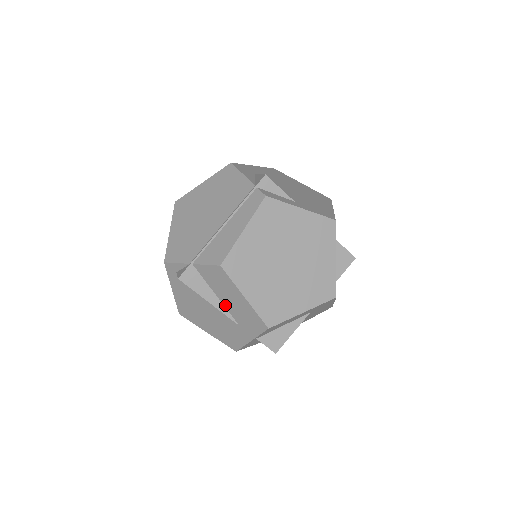
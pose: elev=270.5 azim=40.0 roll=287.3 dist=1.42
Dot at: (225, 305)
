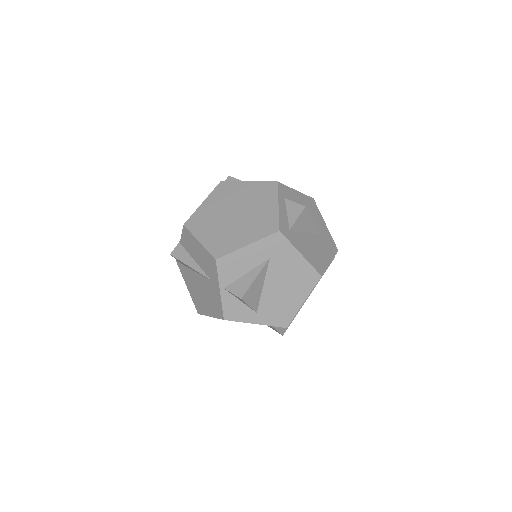
Dot at: (200, 265)
